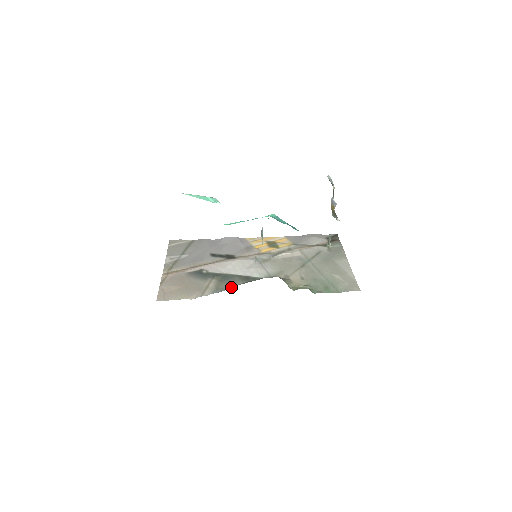
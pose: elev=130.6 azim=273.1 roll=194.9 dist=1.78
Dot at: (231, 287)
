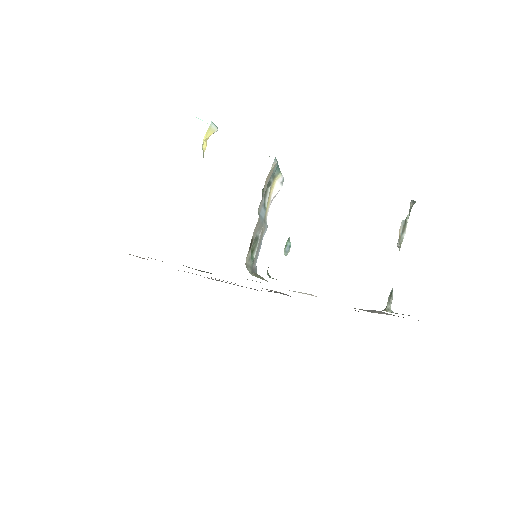
Dot at: occluded
